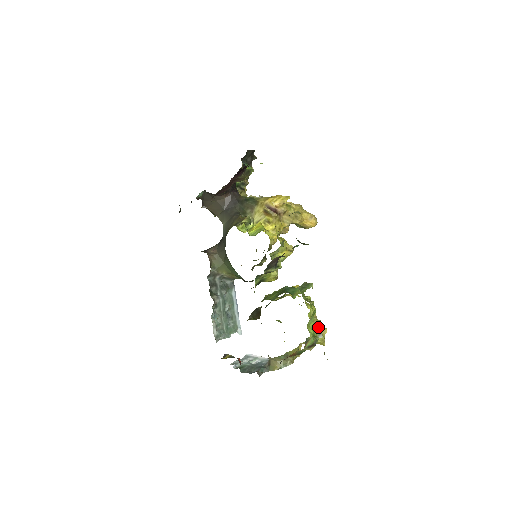
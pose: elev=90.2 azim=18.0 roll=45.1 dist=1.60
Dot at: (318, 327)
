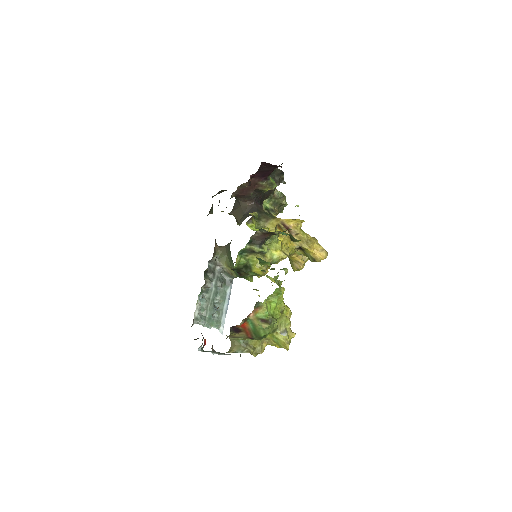
Dot at: (286, 325)
